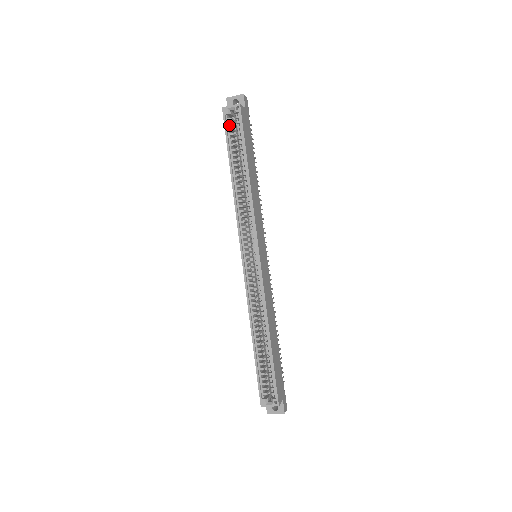
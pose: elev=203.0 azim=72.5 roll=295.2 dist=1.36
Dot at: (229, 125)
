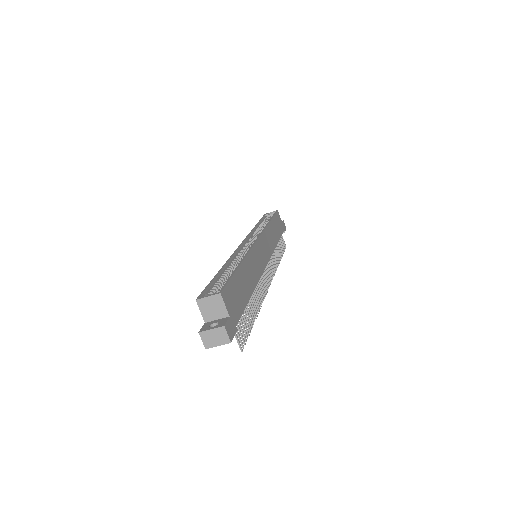
Dot at: occluded
